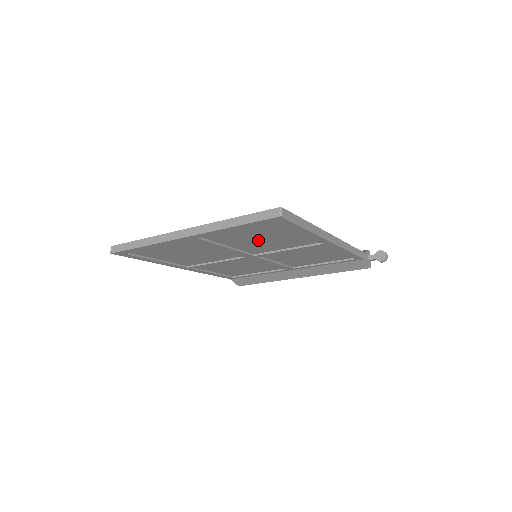
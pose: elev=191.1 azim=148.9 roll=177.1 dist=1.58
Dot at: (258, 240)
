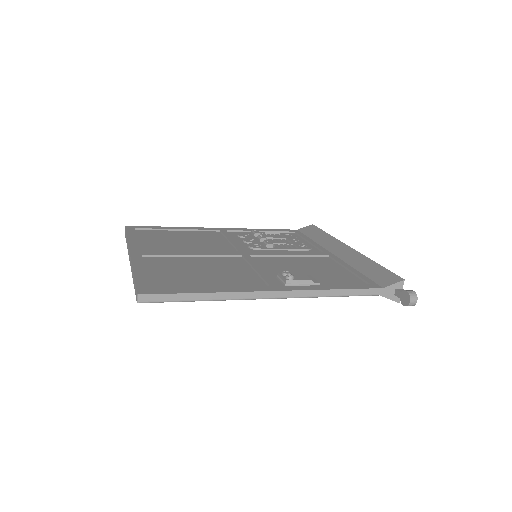
Dot at: occluded
